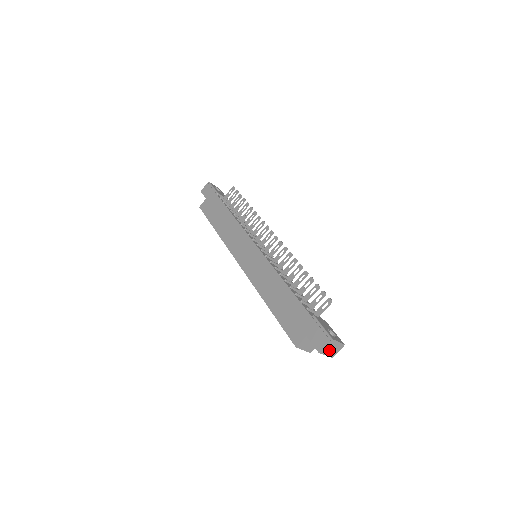
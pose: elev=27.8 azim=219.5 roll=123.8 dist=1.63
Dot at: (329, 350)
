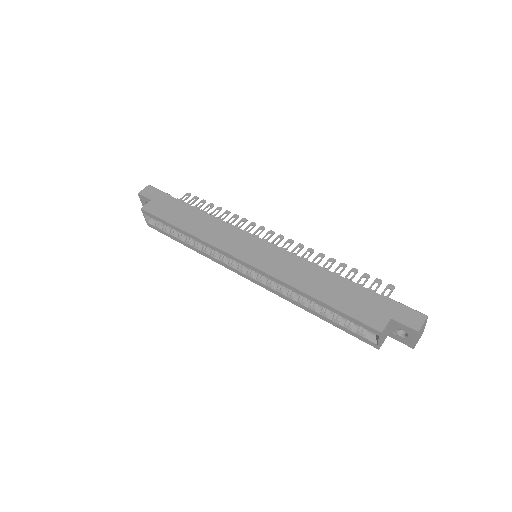
Dot at: (419, 333)
